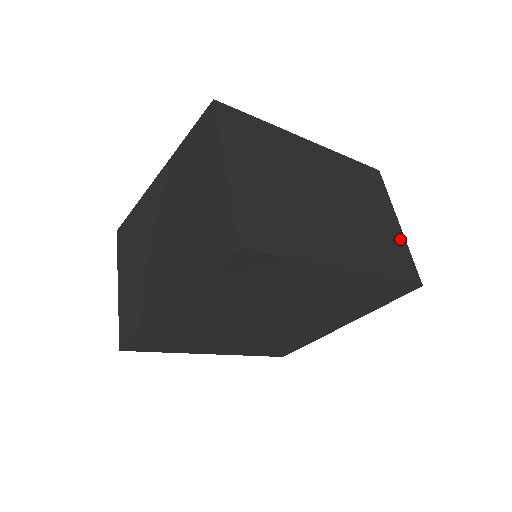
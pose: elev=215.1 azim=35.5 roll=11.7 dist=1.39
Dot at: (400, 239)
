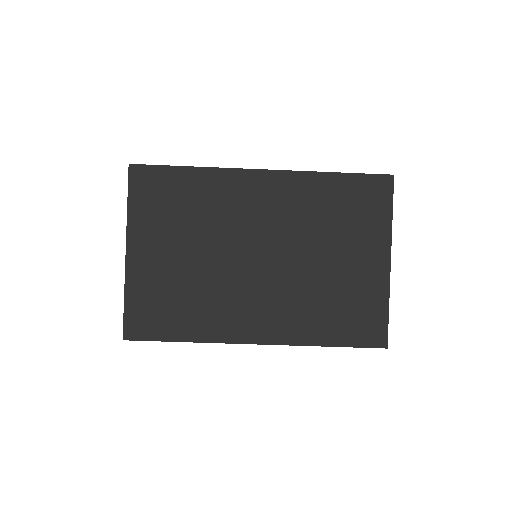
Dot at: occluded
